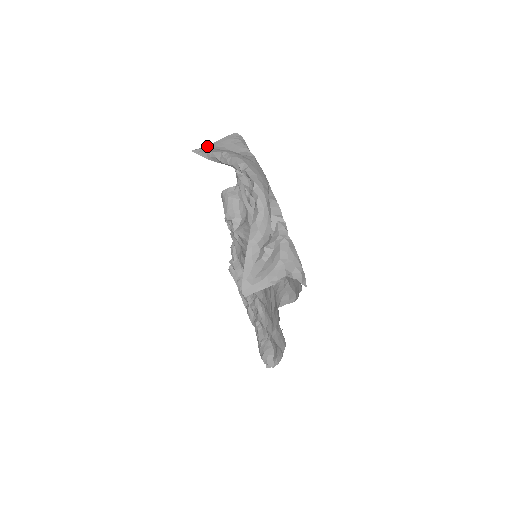
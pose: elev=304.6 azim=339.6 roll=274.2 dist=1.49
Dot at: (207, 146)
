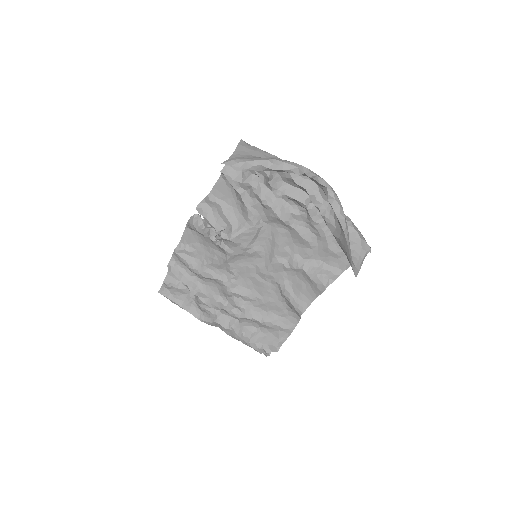
Dot at: (233, 156)
